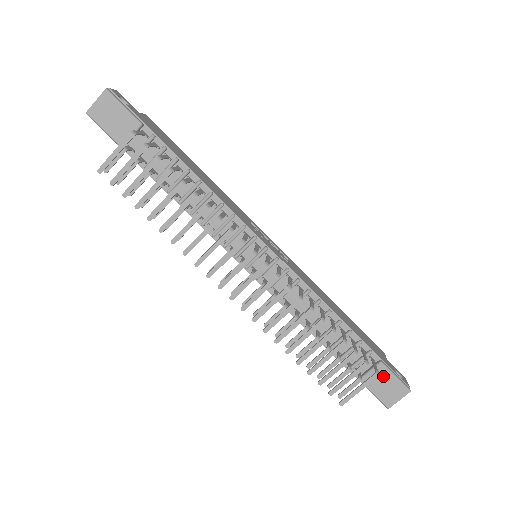
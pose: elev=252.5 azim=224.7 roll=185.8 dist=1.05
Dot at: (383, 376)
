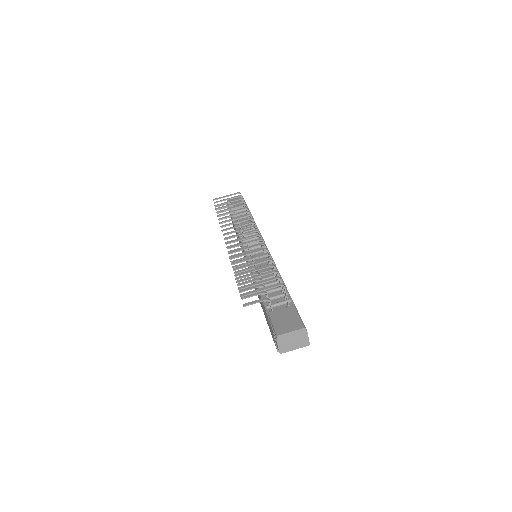
Dot at: (289, 313)
